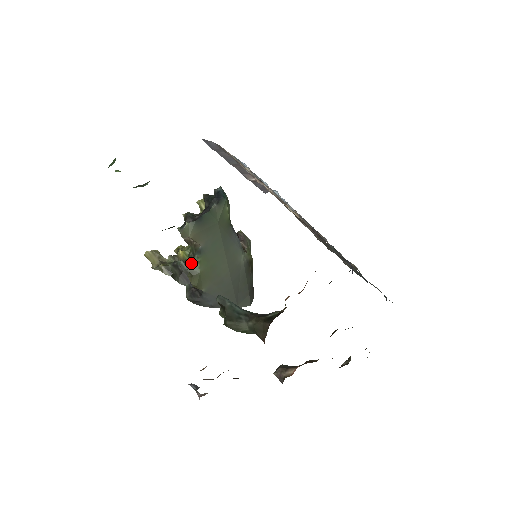
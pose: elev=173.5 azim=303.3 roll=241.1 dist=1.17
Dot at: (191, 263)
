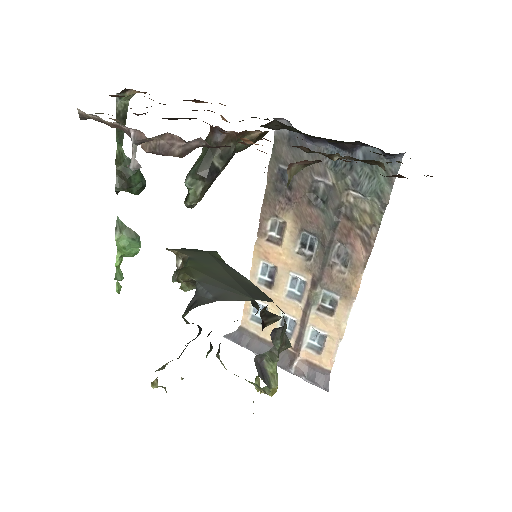
Dot at: occluded
